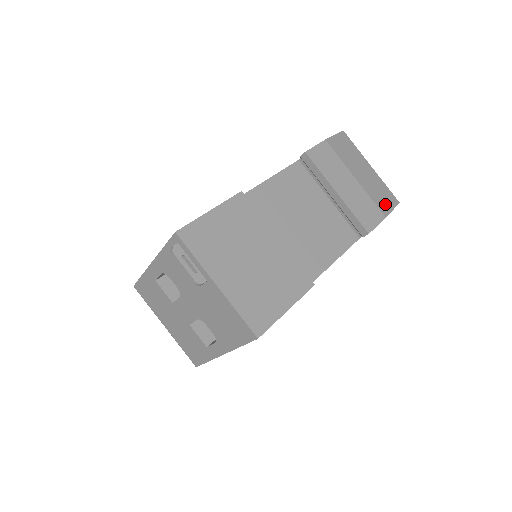
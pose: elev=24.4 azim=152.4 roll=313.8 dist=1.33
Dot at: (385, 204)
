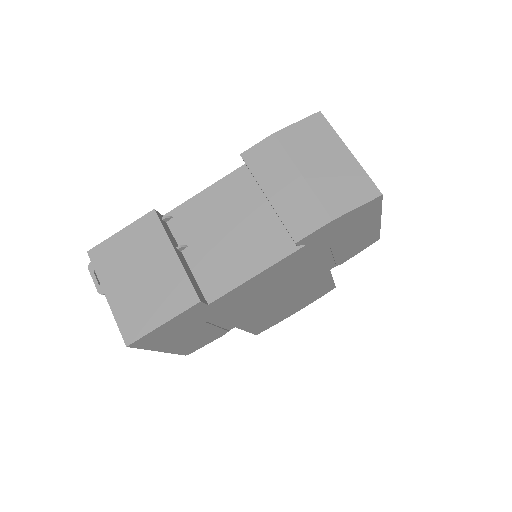
Dot at: (344, 201)
